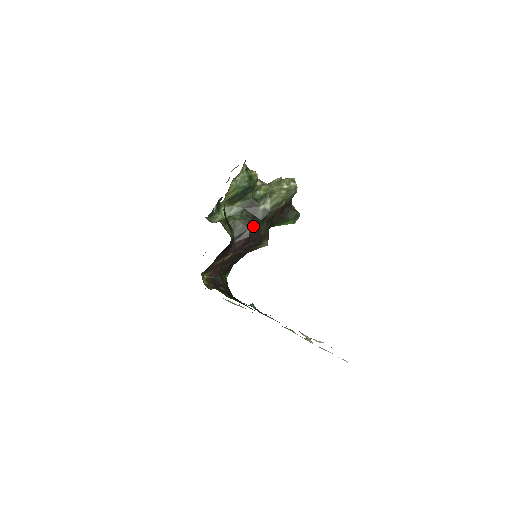
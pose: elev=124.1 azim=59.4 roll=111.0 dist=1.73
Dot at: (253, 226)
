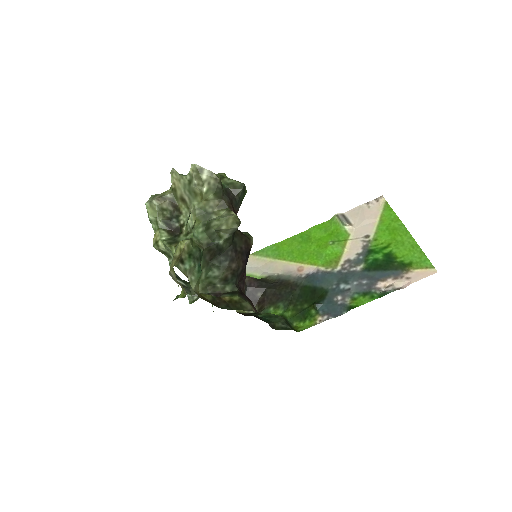
Dot at: (236, 261)
